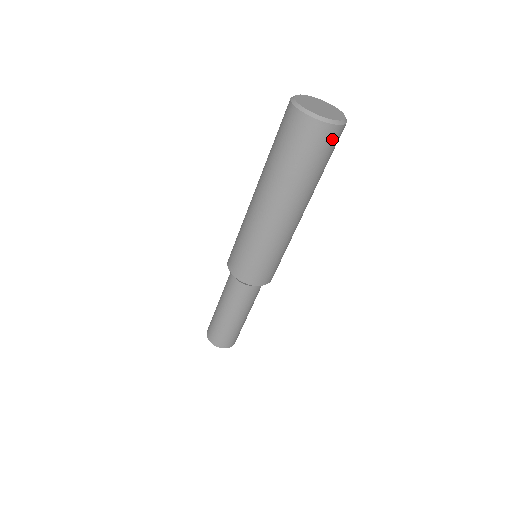
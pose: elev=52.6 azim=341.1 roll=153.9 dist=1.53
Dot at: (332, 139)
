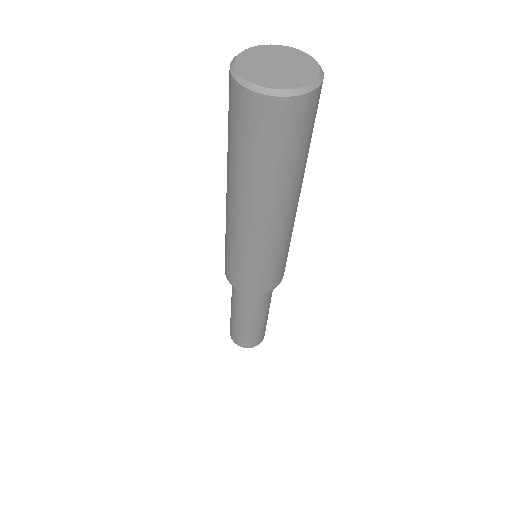
Dot at: (310, 111)
